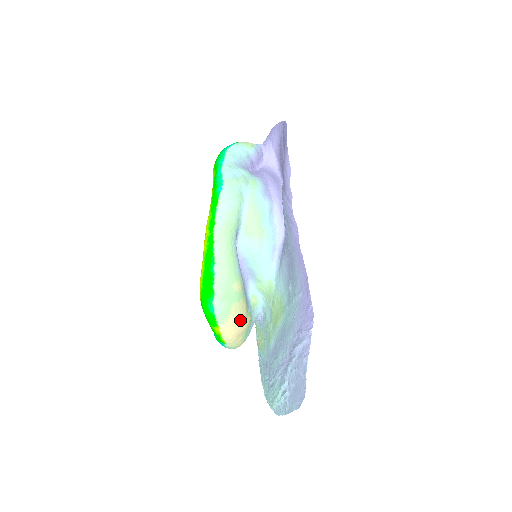
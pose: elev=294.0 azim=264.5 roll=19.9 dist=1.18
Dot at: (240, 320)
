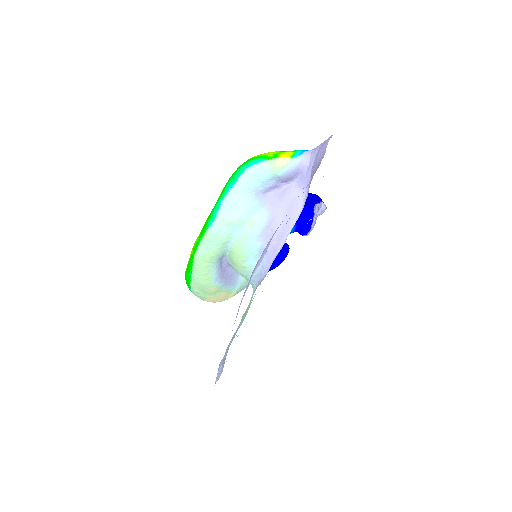
Dot at: (217, 300)
